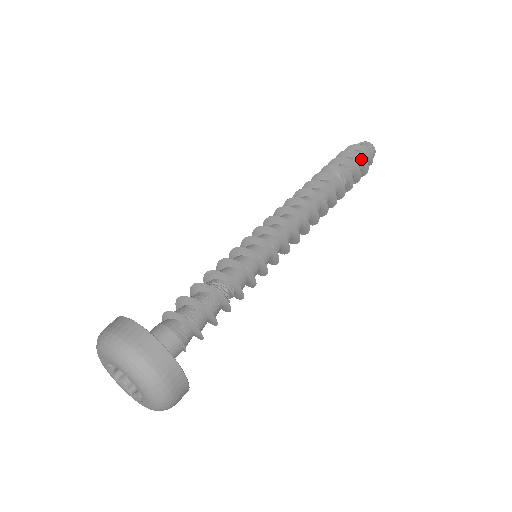
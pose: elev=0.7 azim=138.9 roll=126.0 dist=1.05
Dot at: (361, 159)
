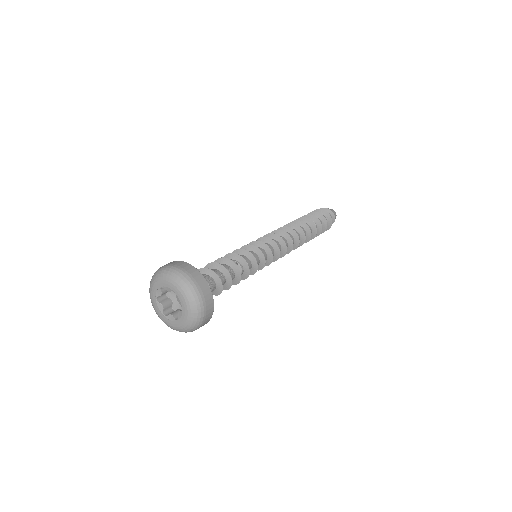
Dot at: (322, 212)
